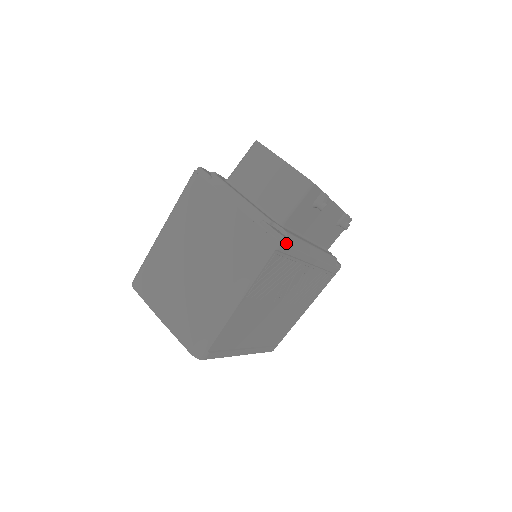
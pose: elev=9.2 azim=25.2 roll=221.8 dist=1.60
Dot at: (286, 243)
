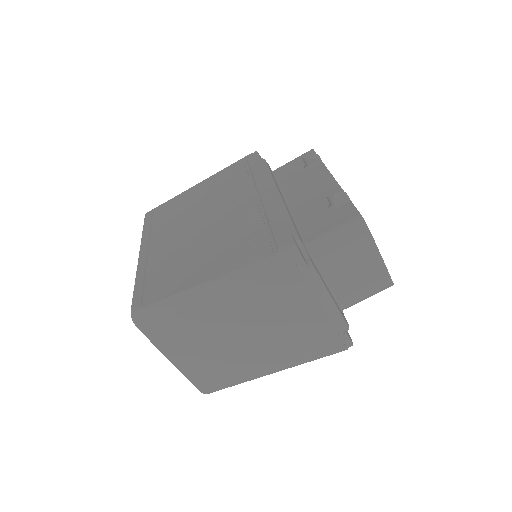
Dot at: occluded
